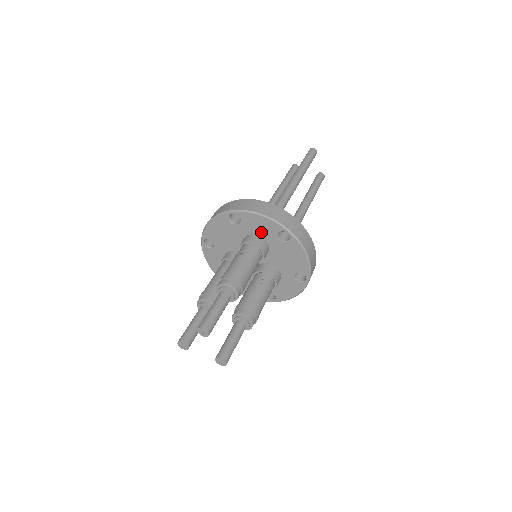
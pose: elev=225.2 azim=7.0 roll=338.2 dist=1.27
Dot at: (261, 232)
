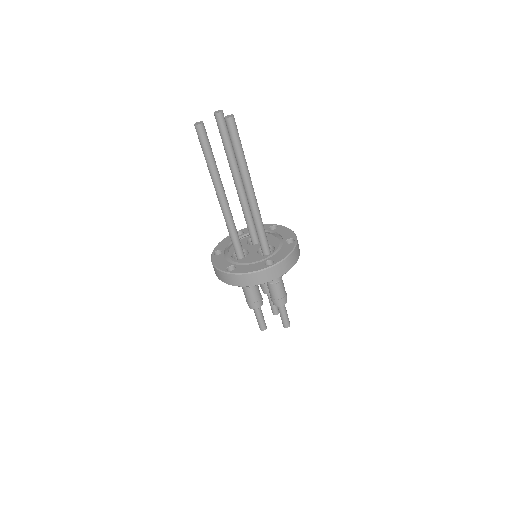
Dot at: occluded
